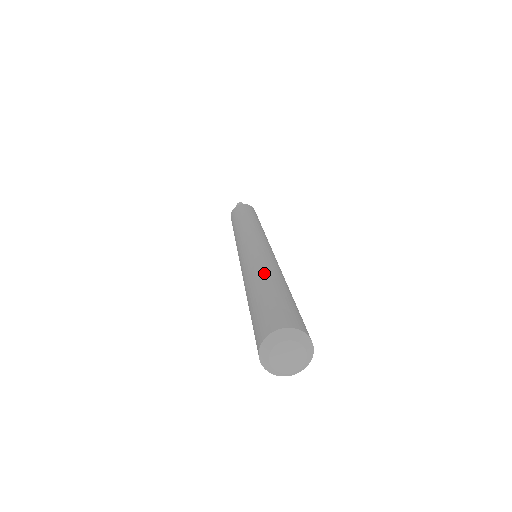
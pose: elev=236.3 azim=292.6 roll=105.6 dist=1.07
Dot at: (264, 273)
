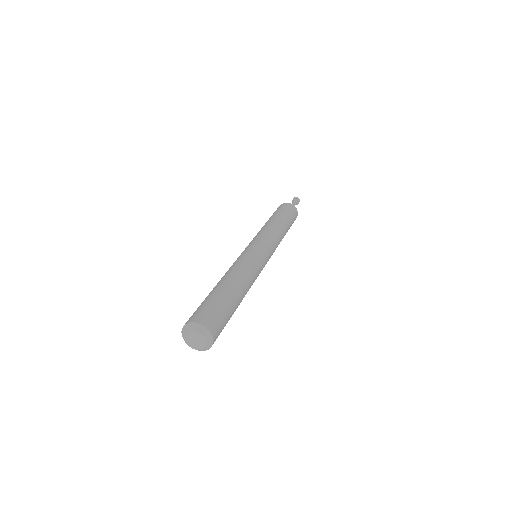
Dot at: (221, 279)
